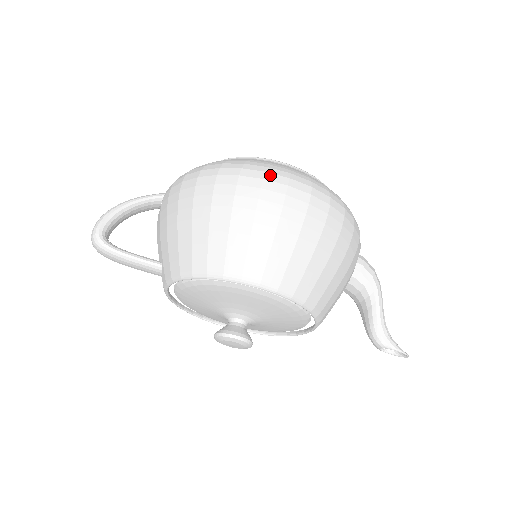
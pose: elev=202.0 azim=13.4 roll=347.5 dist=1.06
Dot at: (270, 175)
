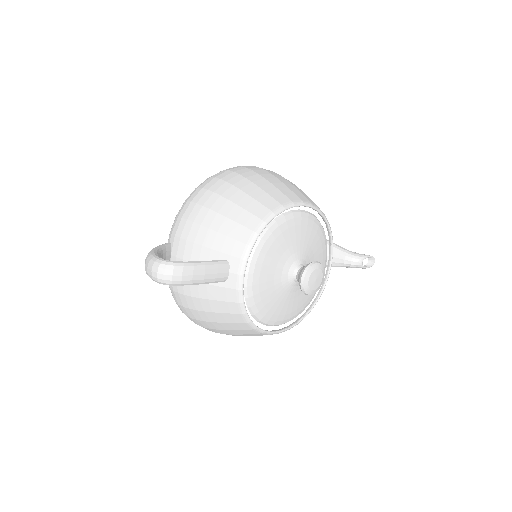
Dot at: (241, 166)
